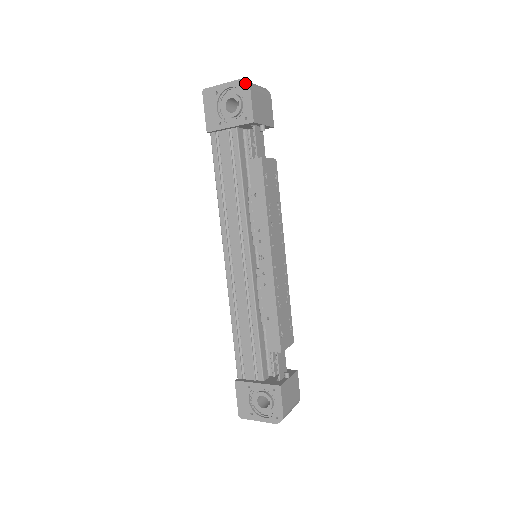
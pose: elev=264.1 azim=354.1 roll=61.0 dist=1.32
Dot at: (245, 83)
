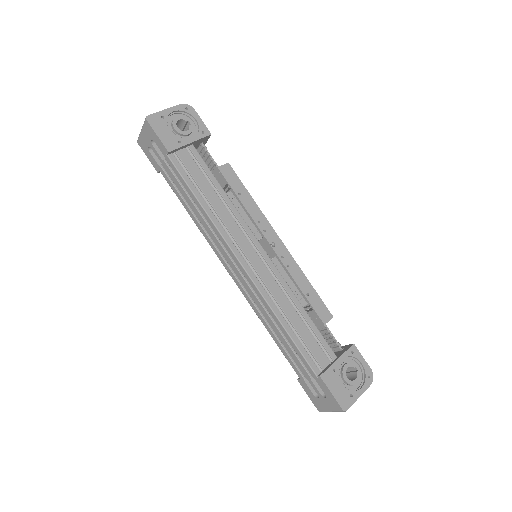
Dot at: (188, 106)
